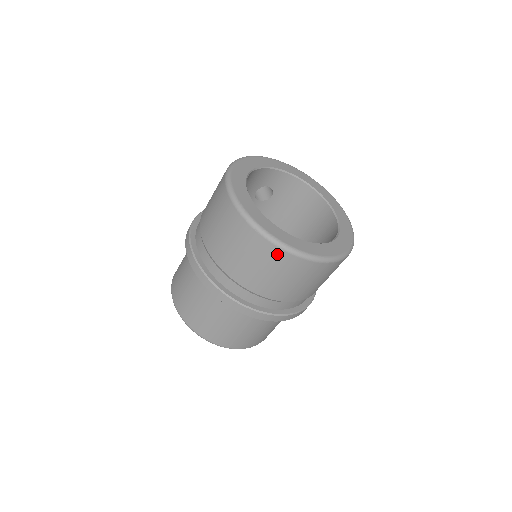
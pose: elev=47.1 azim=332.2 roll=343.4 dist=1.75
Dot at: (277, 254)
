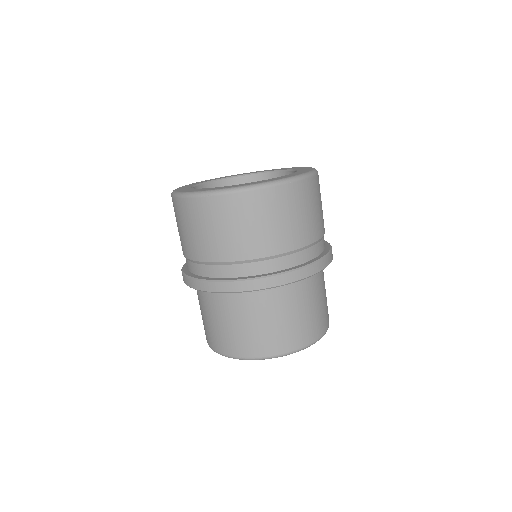
Dot at: (232, 202)
